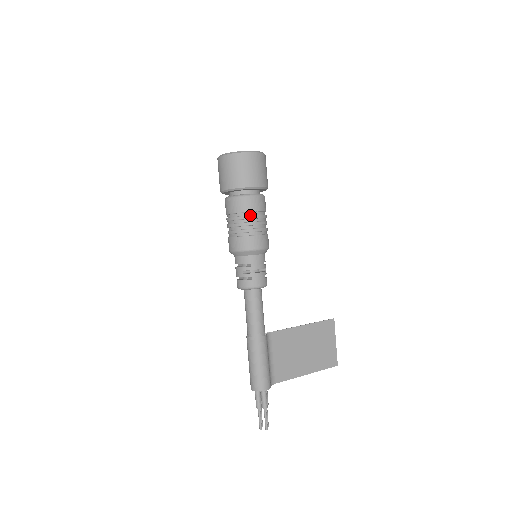
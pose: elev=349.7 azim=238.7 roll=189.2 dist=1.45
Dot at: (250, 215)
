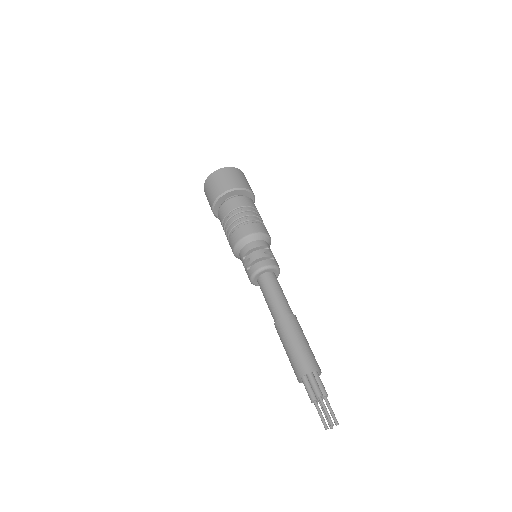
Dot at: (257, 212)
